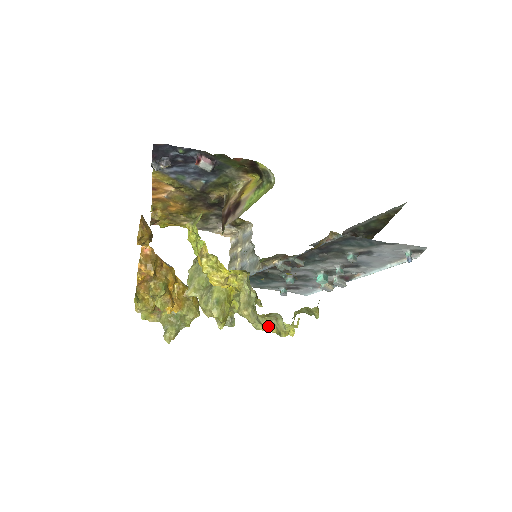
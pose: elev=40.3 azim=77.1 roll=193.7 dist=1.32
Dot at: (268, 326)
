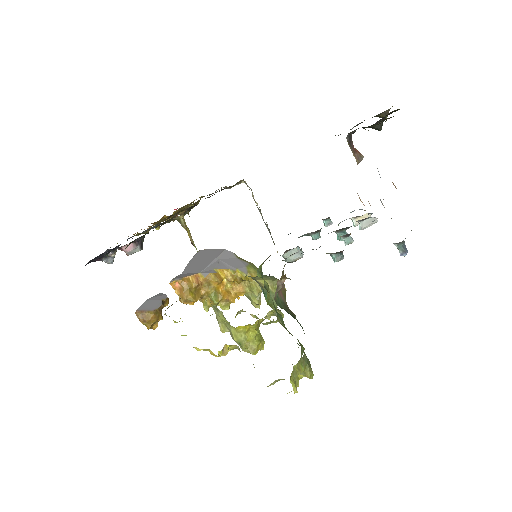
Dot at: occluded
